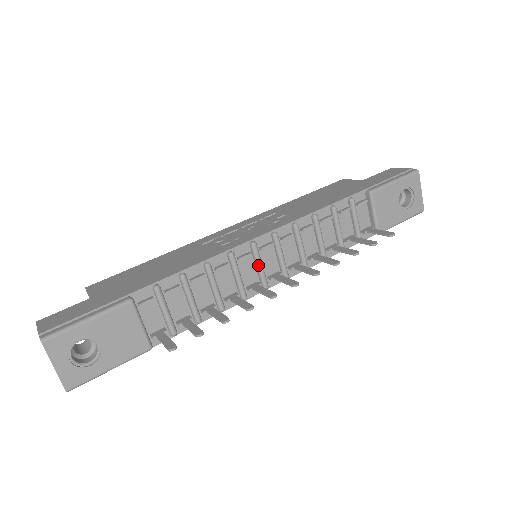
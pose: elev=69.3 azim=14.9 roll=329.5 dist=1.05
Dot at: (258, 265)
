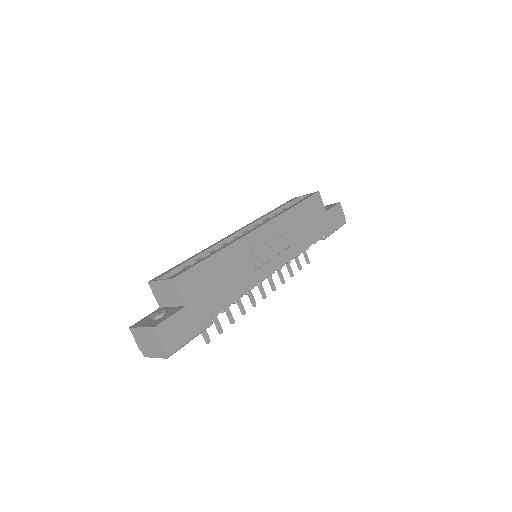
Dot at: occluded
